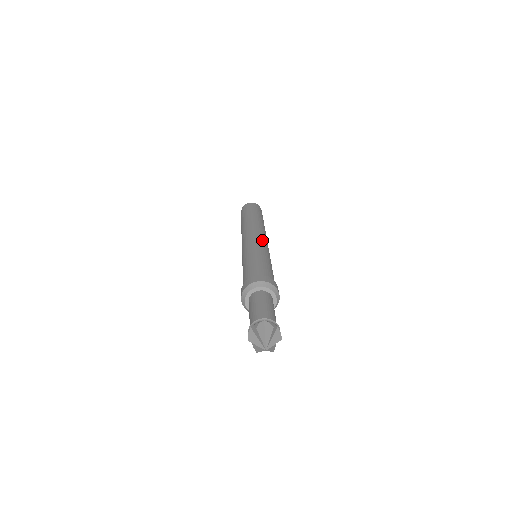
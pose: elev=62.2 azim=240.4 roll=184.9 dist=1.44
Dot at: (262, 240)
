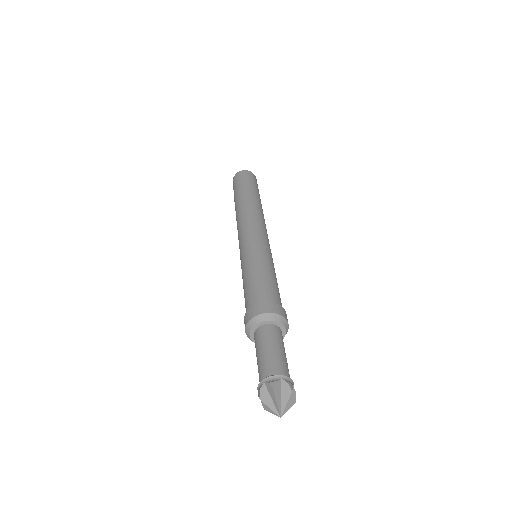
Dot at: (250, 236)
